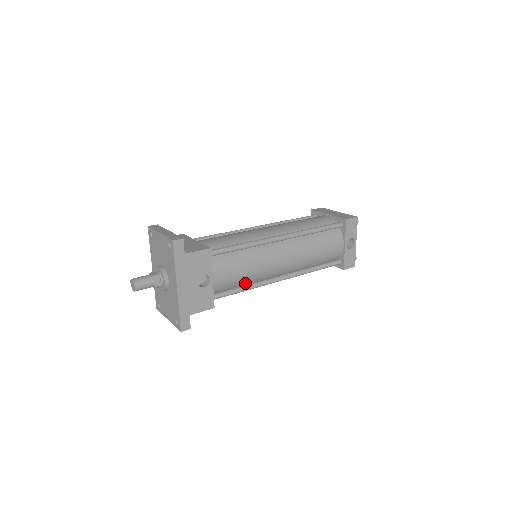
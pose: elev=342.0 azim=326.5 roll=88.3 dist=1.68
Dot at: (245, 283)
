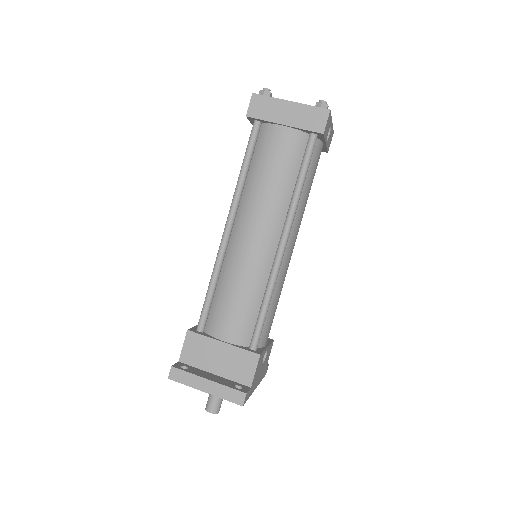
Dot at: occluded
